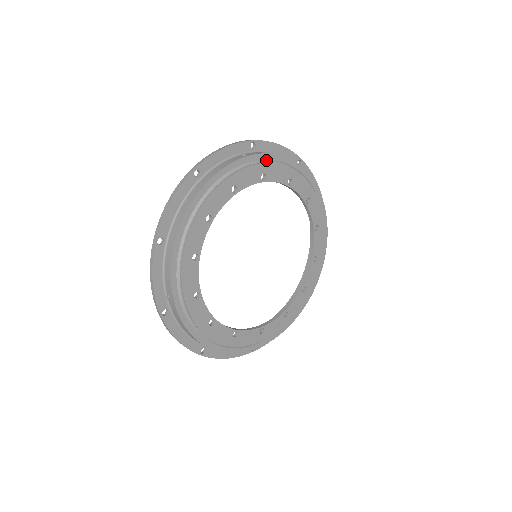
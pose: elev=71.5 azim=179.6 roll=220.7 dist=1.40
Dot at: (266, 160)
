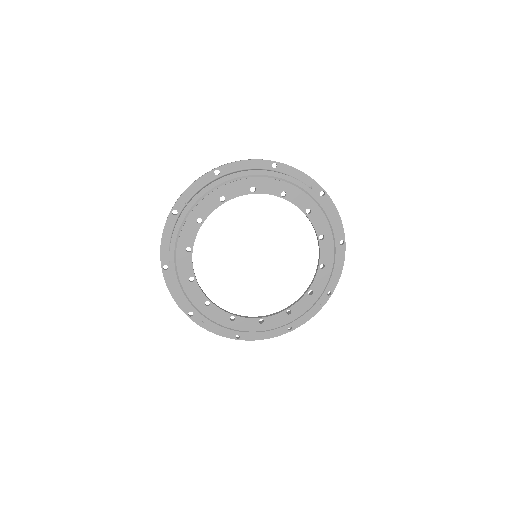
Dot at: (320, 206)
